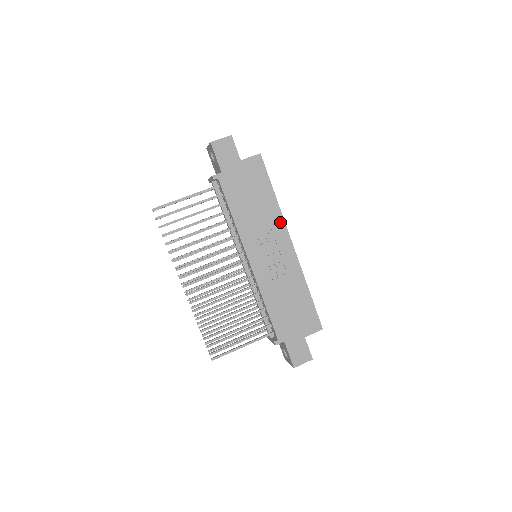
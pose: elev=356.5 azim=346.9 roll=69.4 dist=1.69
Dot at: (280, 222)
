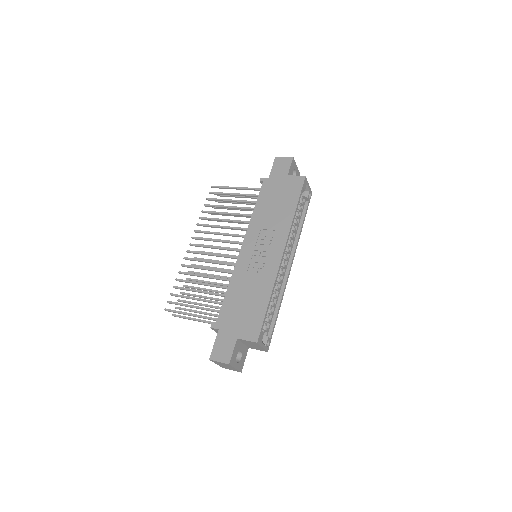
Dot at: (285, 231)
